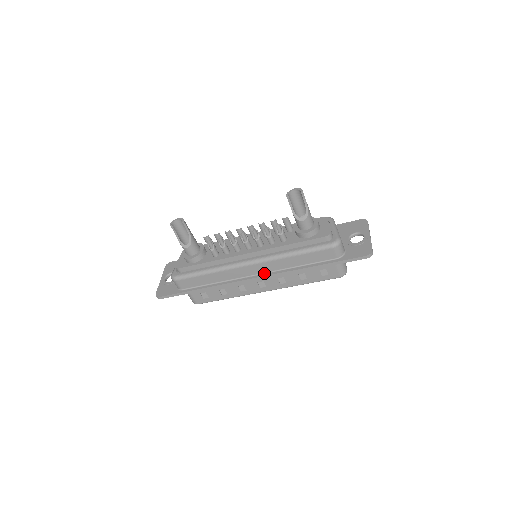
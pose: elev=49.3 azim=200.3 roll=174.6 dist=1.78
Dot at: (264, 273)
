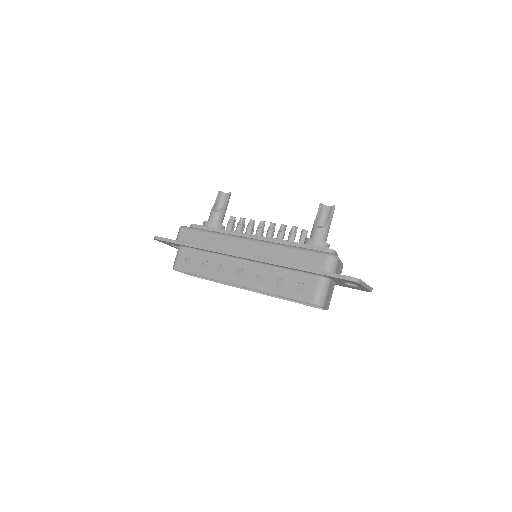
Dot at: (252, 256)
